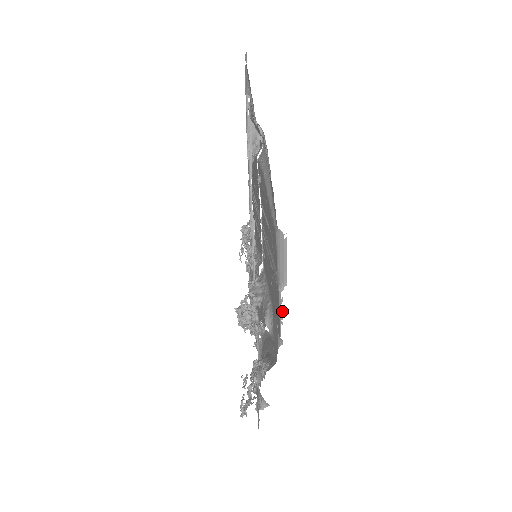
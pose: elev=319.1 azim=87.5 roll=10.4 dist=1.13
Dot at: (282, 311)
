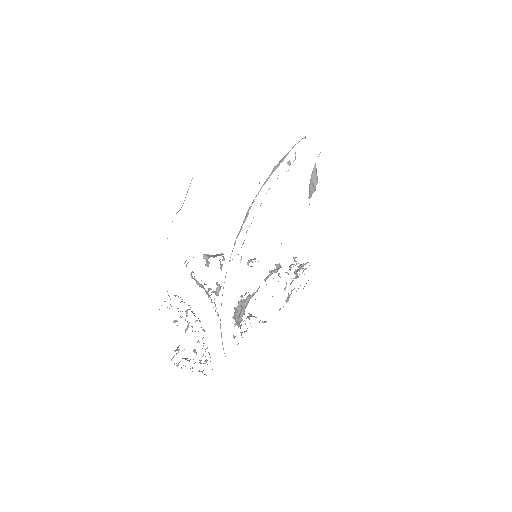
Dot at: occluded
